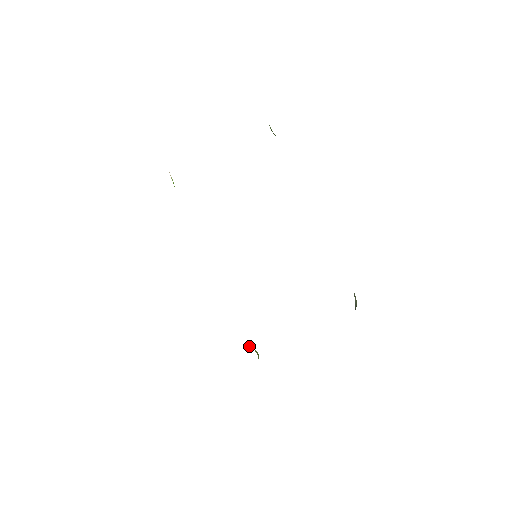
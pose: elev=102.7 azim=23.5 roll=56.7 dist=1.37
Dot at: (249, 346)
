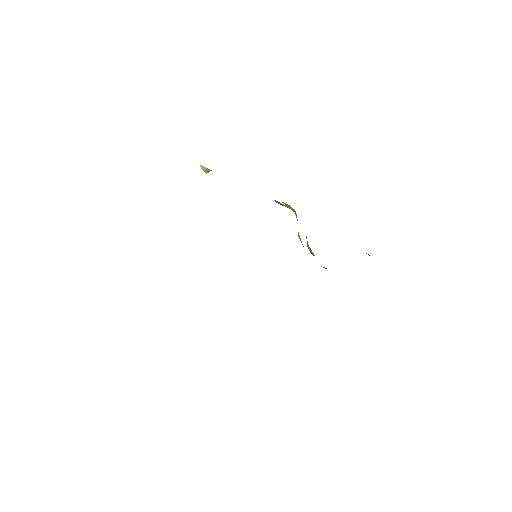
Dot at: occluded
